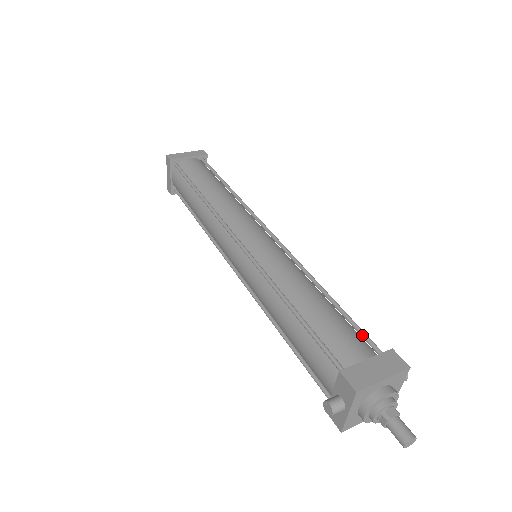
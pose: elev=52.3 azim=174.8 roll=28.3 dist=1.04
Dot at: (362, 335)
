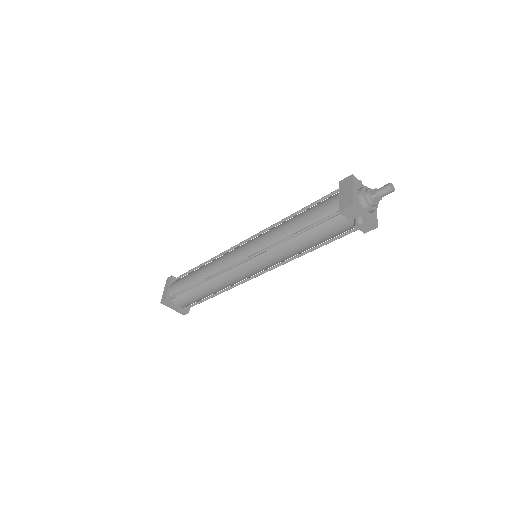
Dot at: (326, 197)
